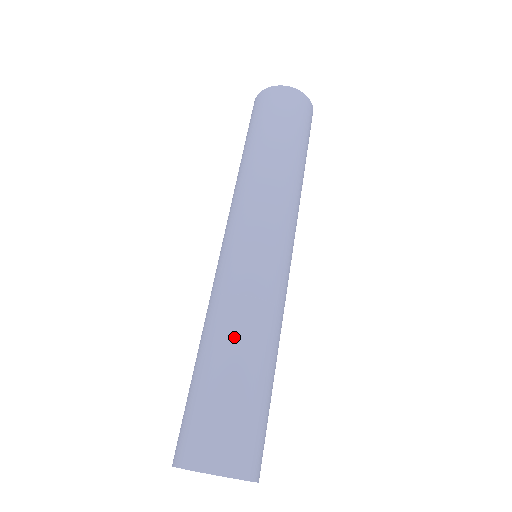
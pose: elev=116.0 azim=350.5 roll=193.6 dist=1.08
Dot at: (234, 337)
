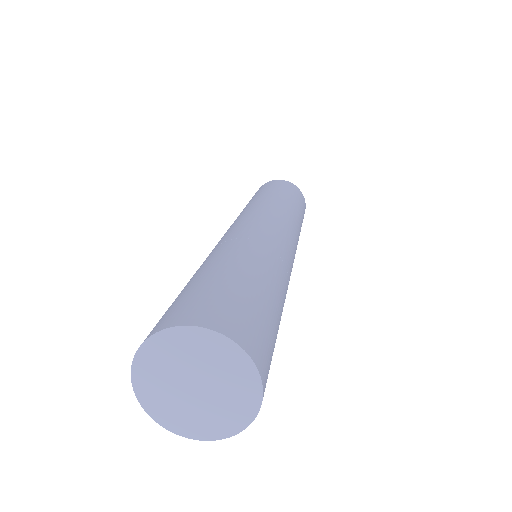
Dot at: (237, 254)
